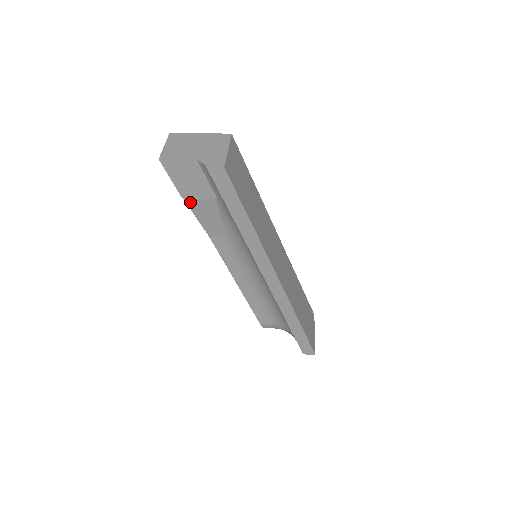
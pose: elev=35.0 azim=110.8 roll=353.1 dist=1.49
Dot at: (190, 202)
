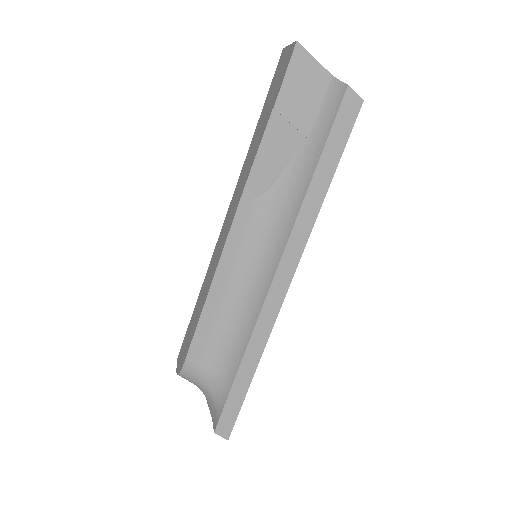
Dot at: (273, 122)
